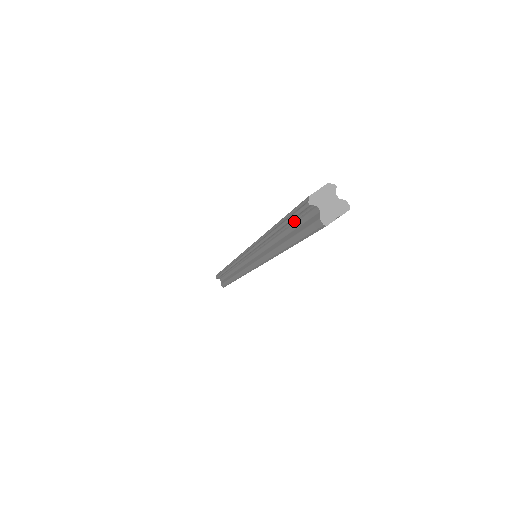
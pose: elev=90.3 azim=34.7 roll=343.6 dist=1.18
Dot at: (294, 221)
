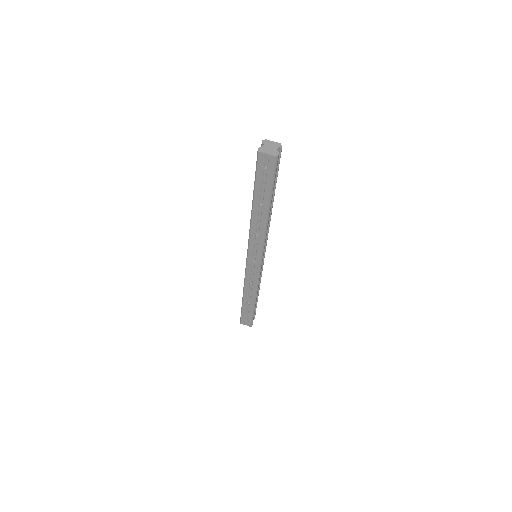
Dot at: occluded
